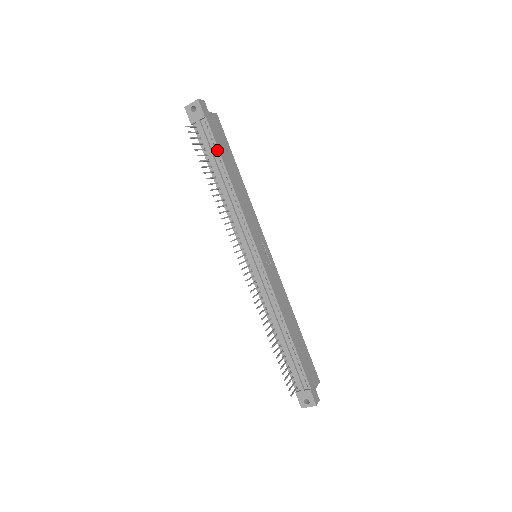
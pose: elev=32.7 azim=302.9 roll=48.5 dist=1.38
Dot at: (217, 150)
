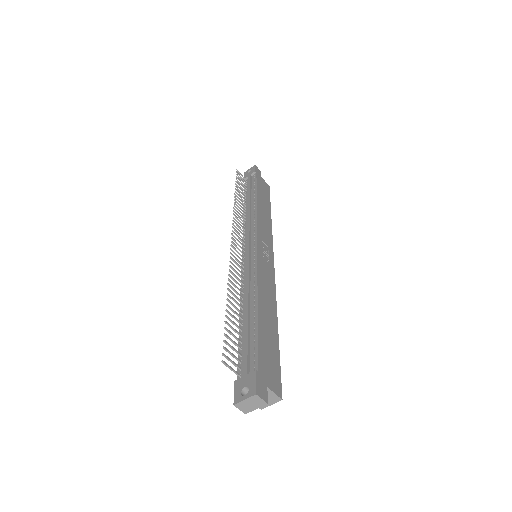
Dot at: (255, 187)
